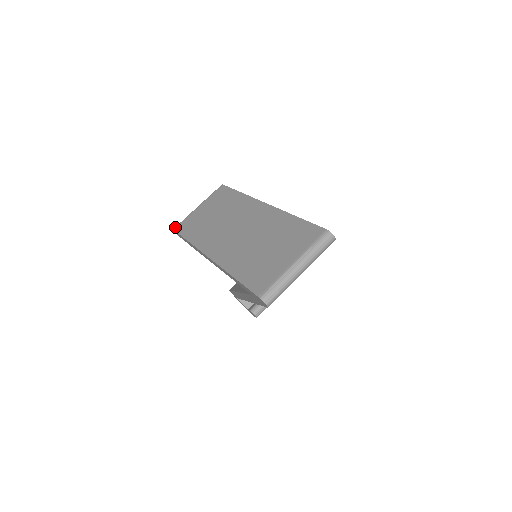
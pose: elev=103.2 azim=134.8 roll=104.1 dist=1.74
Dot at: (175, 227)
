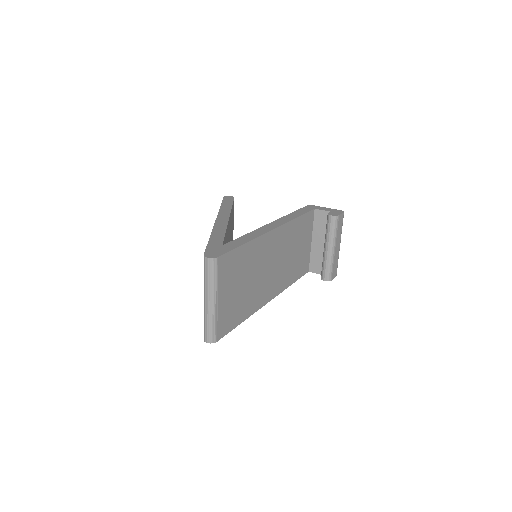
Dot at: occluded
